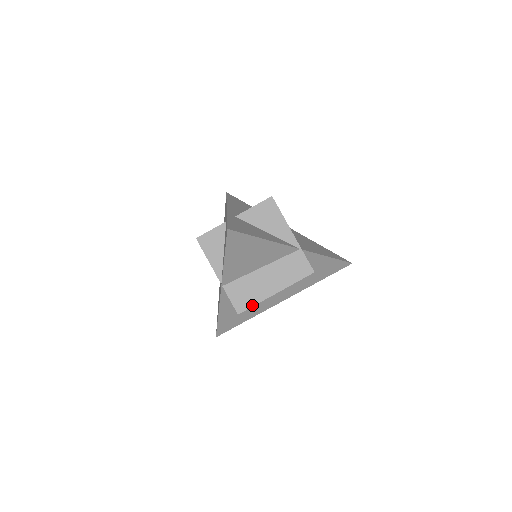
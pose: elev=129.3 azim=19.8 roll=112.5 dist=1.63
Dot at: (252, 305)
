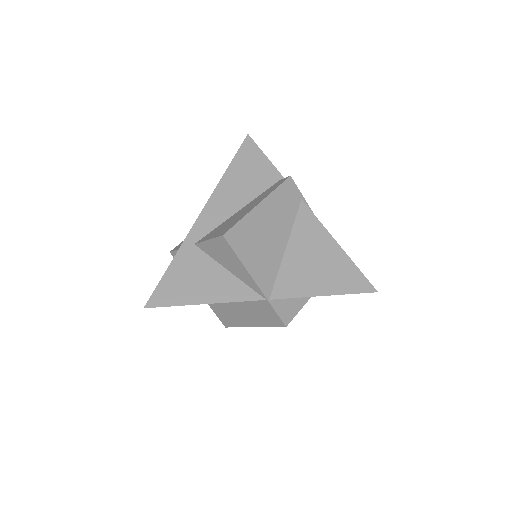
Dot at: (234, 326)
